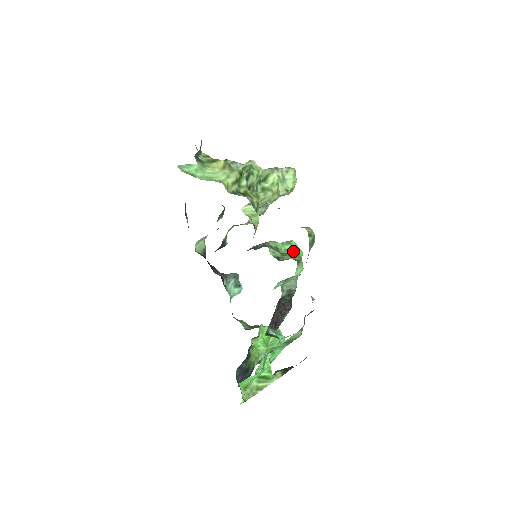
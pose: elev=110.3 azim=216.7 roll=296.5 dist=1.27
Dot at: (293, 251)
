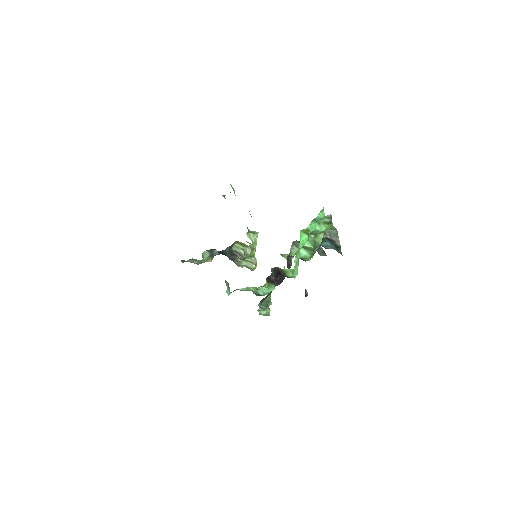
Dot at: occluded
